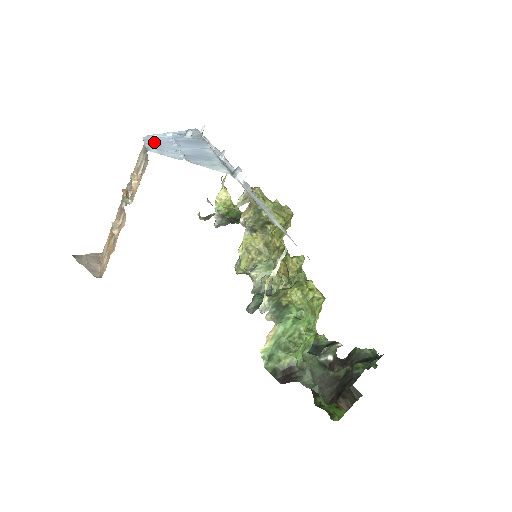
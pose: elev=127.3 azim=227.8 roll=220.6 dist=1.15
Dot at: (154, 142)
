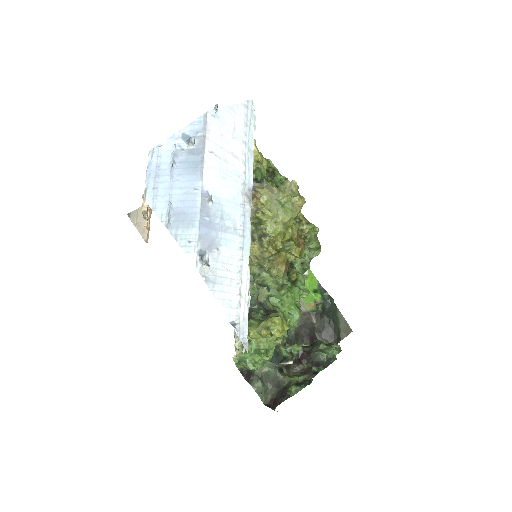
Dot at: (155, 172)
